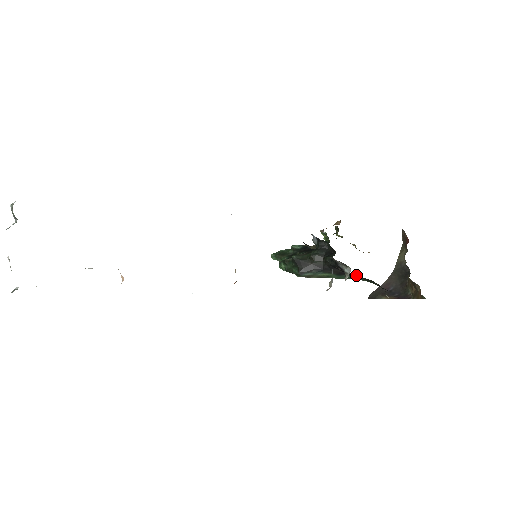
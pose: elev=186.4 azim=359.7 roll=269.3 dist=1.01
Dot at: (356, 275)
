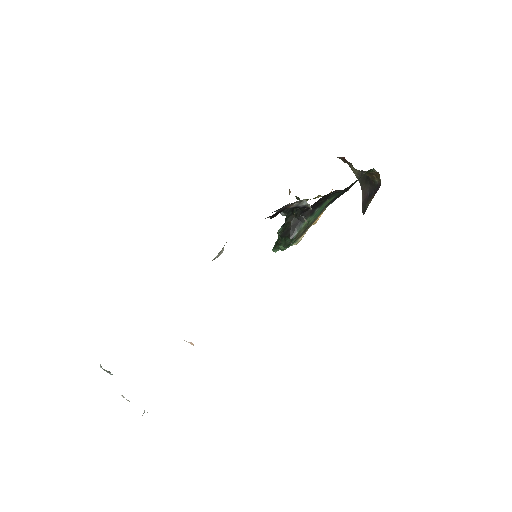
Dot at: (318, 201)
